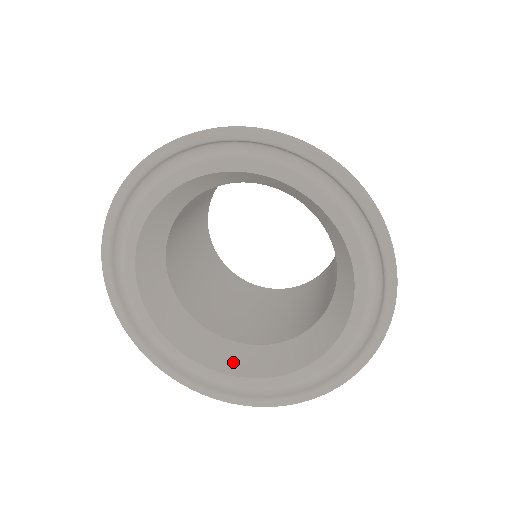
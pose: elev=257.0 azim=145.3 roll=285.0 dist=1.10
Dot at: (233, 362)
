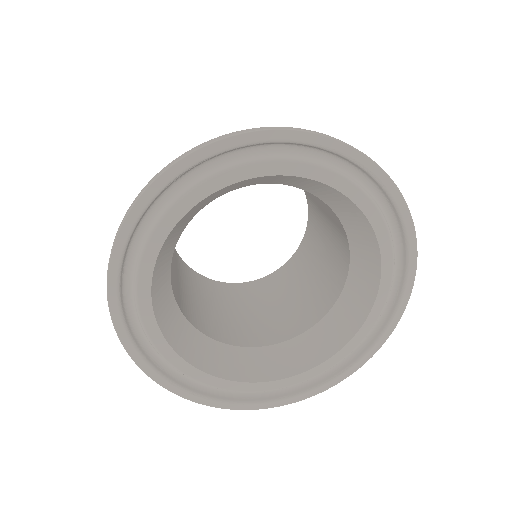
Dot at: (195, 352)
